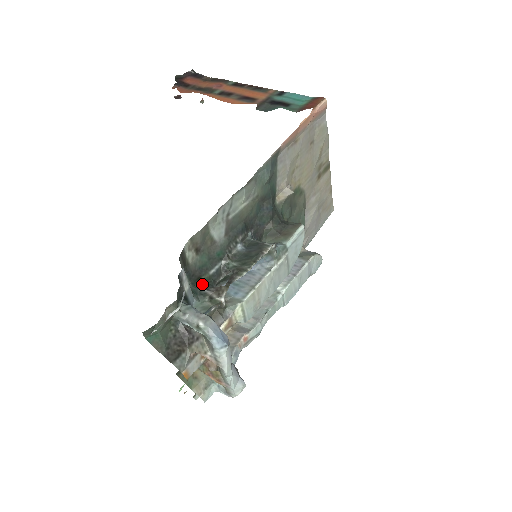
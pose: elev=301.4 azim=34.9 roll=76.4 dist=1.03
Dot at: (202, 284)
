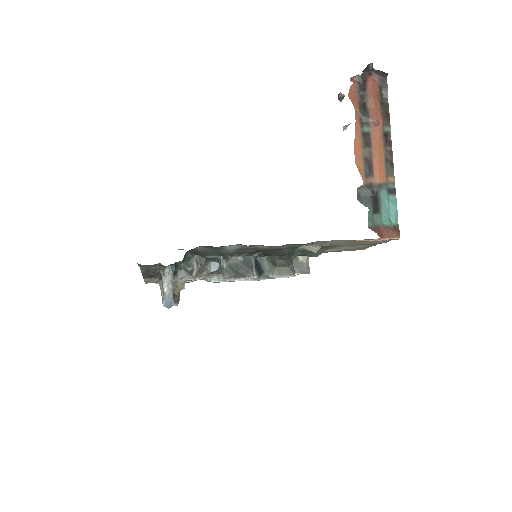
Dot at: (199, 255)
